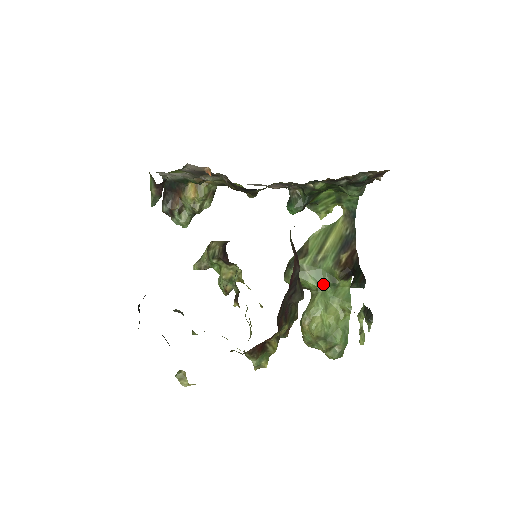
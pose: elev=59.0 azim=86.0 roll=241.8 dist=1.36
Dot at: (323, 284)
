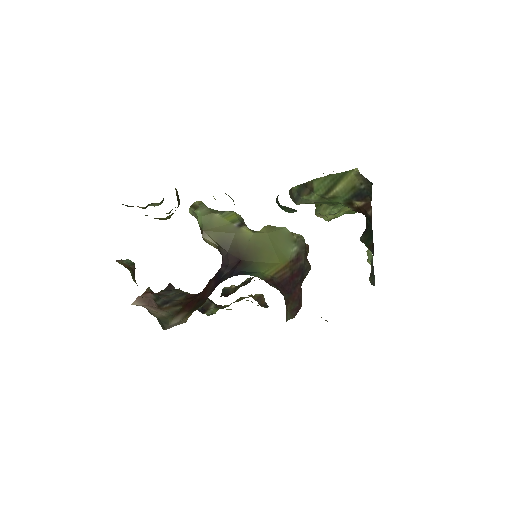
Dot at: (334, 205)
